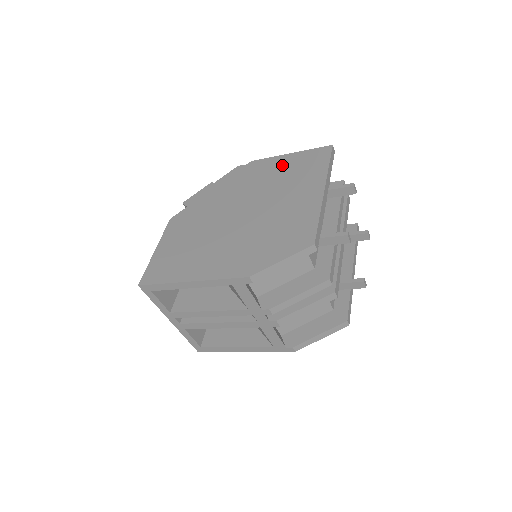
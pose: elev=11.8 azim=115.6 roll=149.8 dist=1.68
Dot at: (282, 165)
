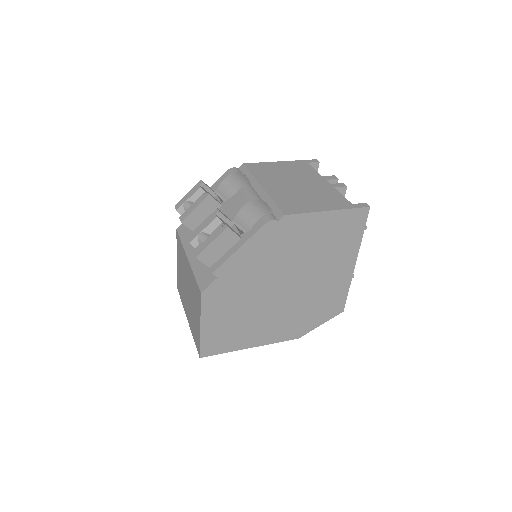
Dot at: (321, 229)
